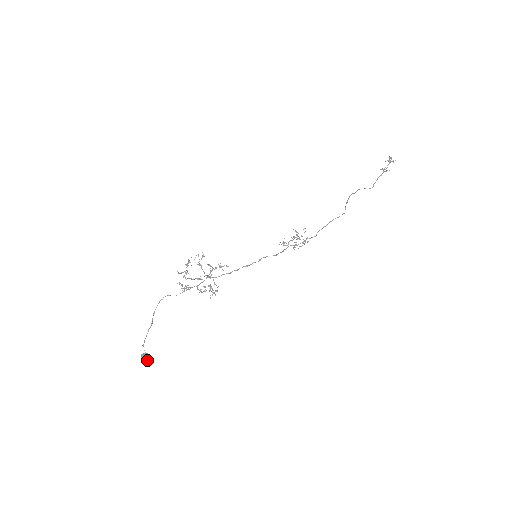
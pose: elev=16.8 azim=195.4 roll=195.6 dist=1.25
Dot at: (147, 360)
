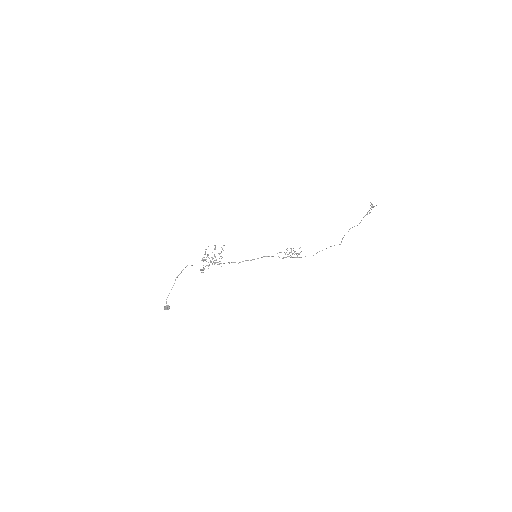
Dot at: (166, 308)
